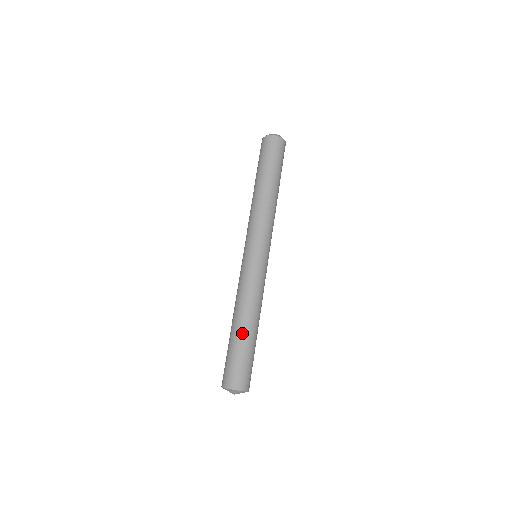
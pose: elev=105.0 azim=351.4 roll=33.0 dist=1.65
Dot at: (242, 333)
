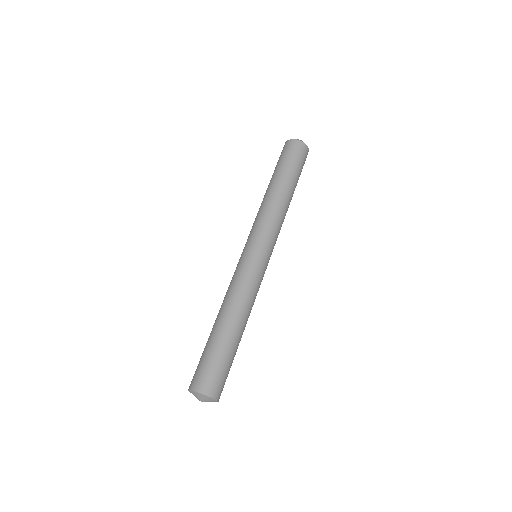
Dot at: (235, 337)
